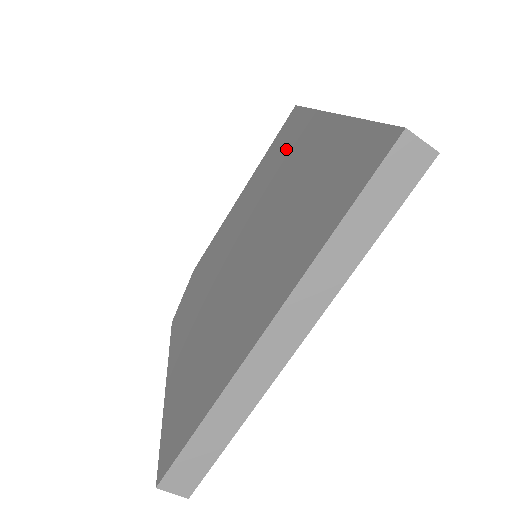
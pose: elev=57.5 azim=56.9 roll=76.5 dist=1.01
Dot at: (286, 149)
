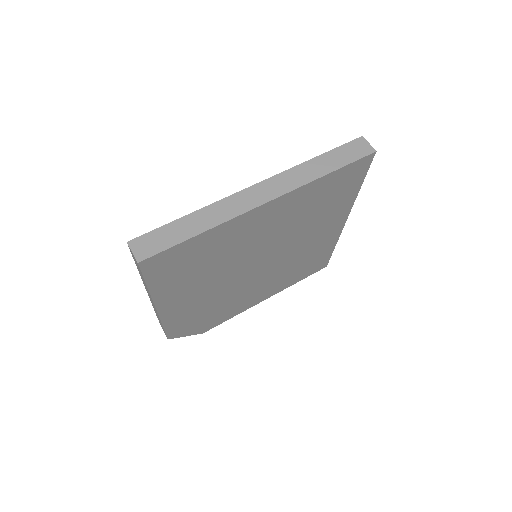
Dot at: occluded
